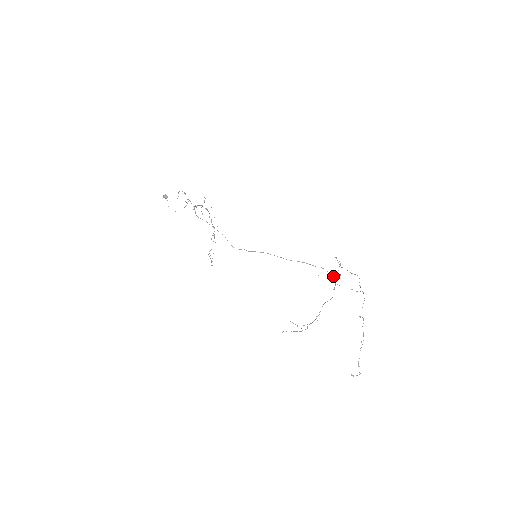
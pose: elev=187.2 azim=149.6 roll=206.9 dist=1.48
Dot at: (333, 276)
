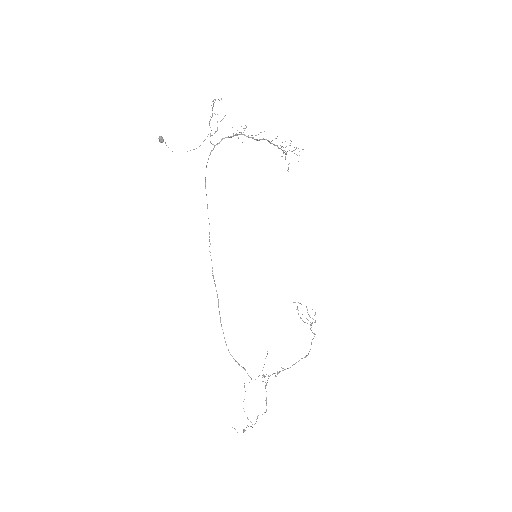
Dot at: (264, 375)
